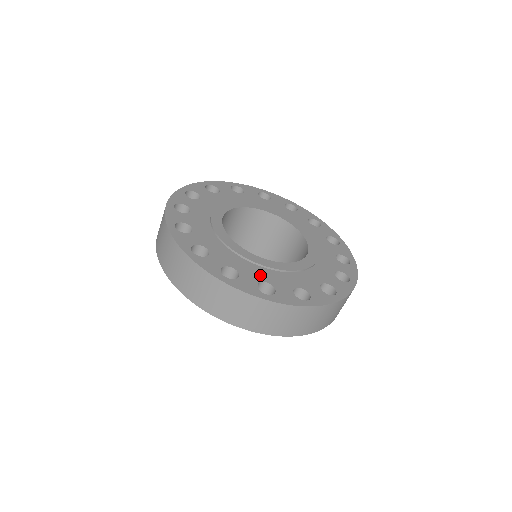
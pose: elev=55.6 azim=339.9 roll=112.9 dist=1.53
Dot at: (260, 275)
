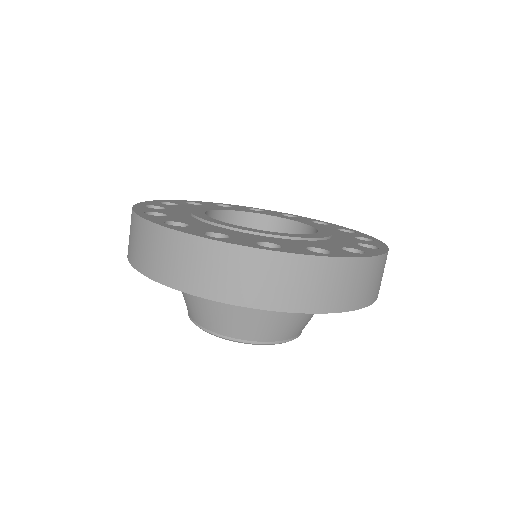
Dot at: (299, 244)
